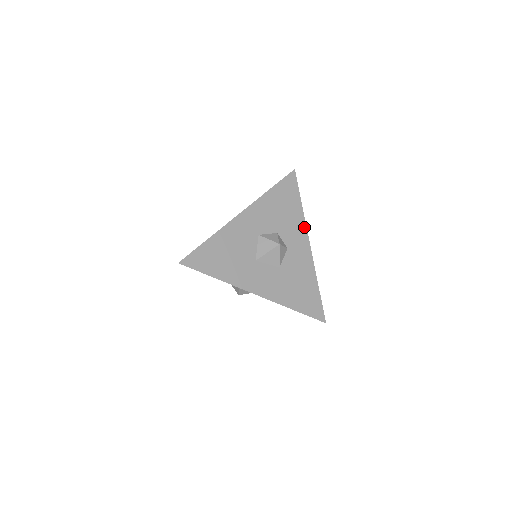
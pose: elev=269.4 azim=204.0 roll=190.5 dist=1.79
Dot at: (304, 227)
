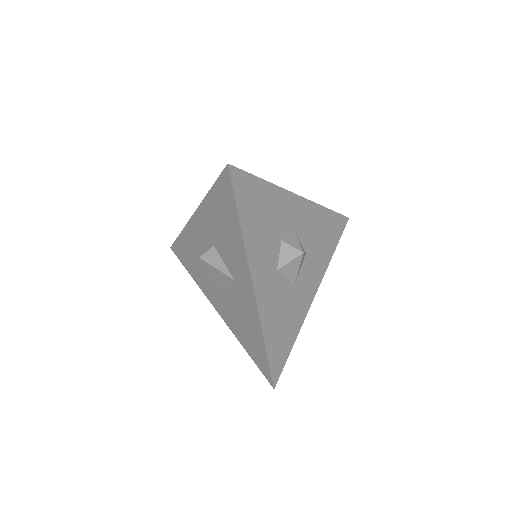
Dot at: (285, 194)
